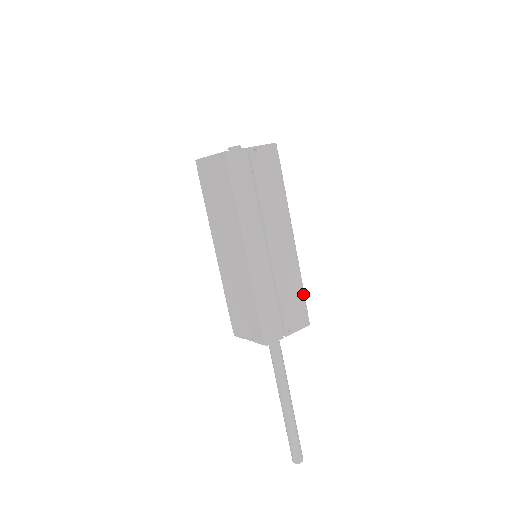
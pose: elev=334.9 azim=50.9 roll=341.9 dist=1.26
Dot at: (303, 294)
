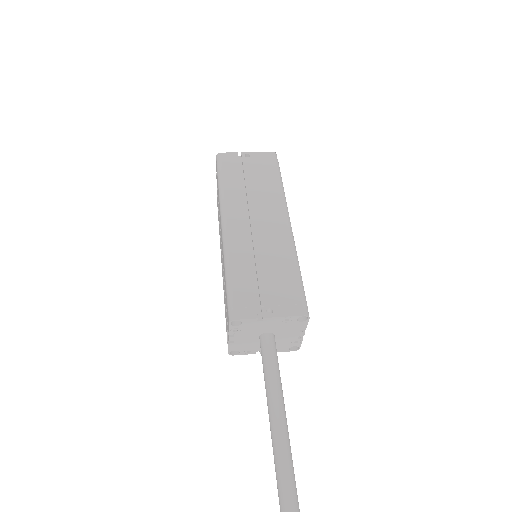
Dot at: (298, 278)
